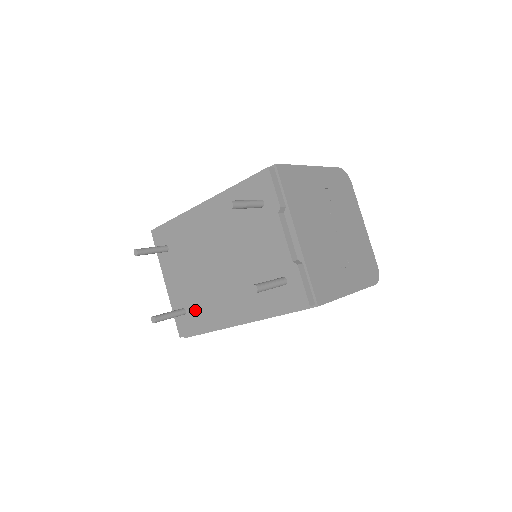
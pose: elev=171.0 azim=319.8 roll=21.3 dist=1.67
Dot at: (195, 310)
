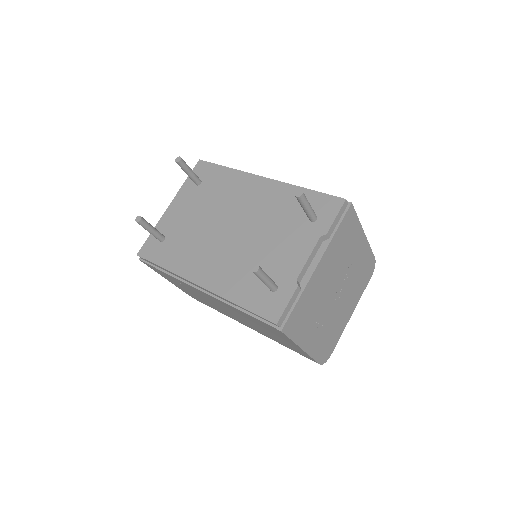
Dot at: (173, 246)
